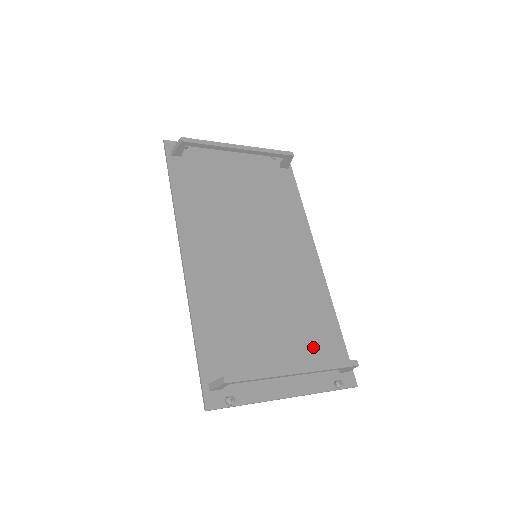
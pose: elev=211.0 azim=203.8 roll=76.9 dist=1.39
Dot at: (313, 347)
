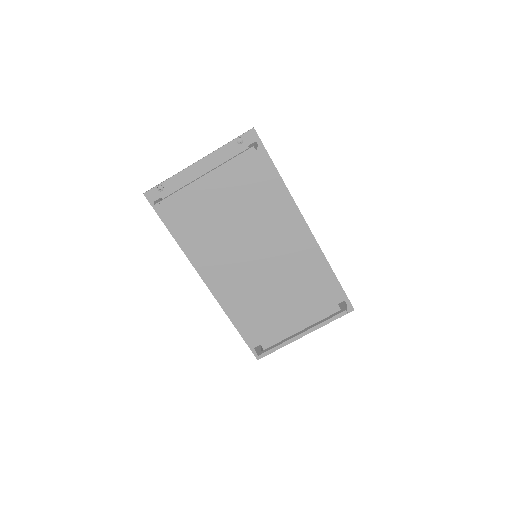
Dot at: (316, 299)
